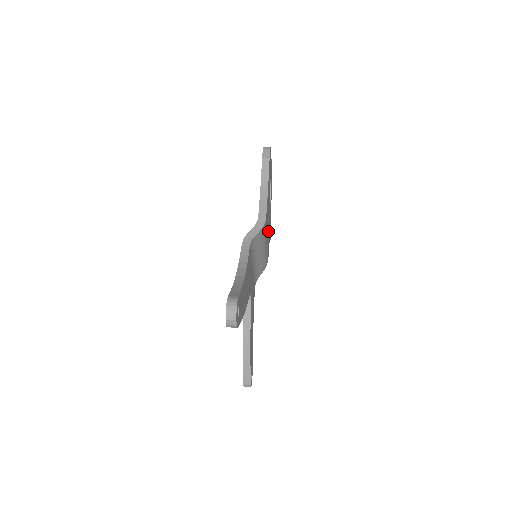
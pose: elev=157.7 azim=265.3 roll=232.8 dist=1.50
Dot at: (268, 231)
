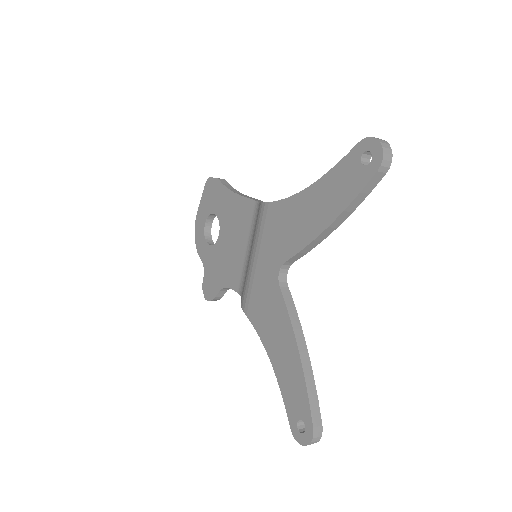
Dot at: occluded
